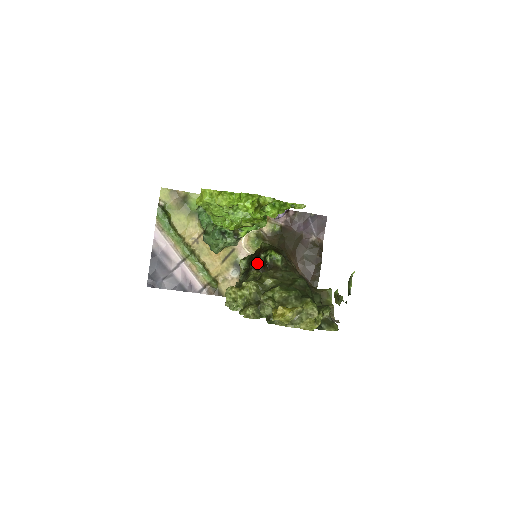
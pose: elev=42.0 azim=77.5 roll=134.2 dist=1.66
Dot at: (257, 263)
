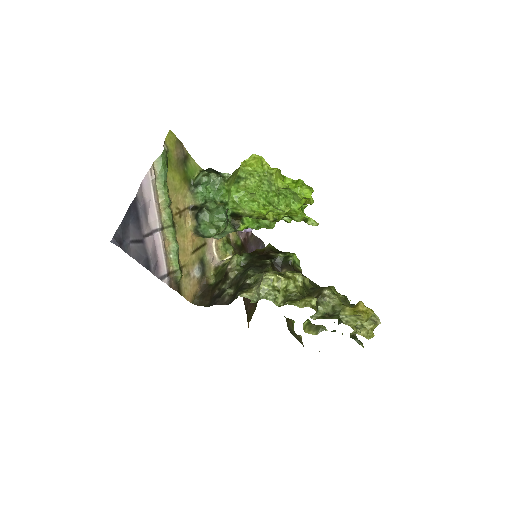
Dot at: (272, 261)
